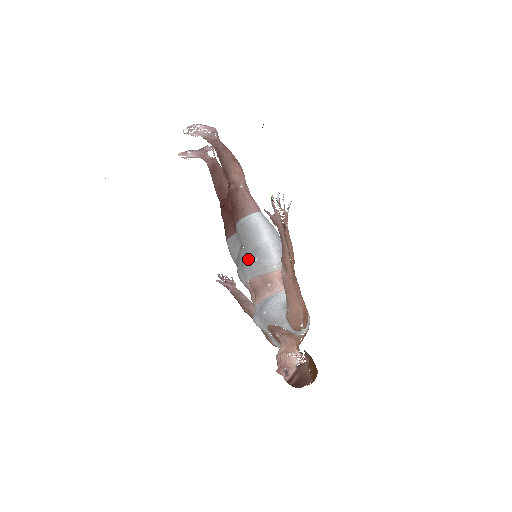
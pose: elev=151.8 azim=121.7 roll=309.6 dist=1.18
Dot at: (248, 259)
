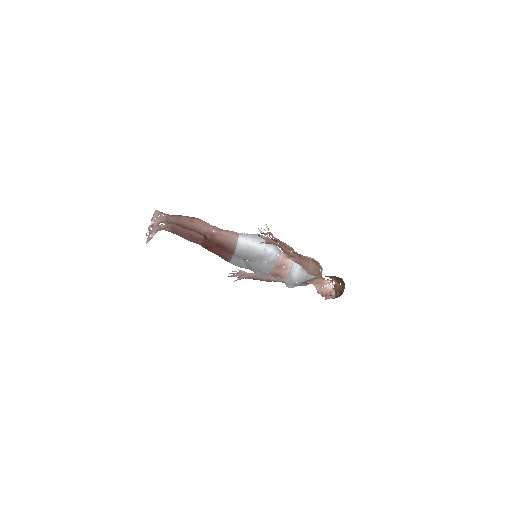
Dot at: (260, 265)
